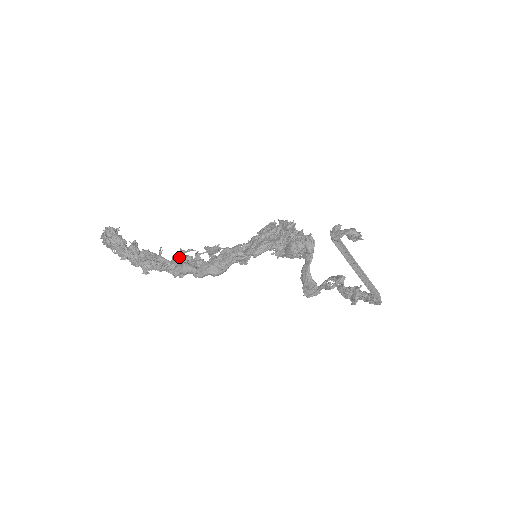
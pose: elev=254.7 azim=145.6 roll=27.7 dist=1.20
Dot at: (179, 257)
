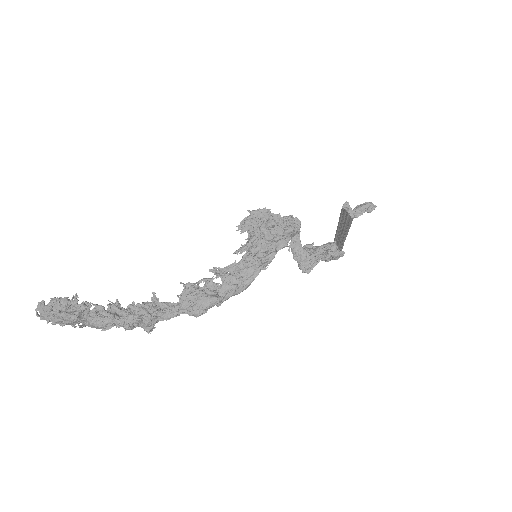
Dot at: (192, 293)
